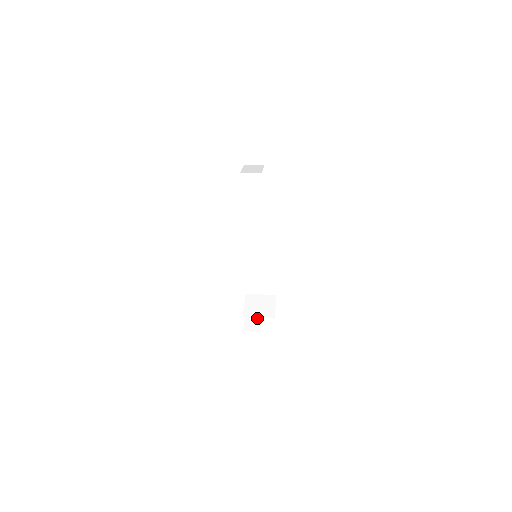
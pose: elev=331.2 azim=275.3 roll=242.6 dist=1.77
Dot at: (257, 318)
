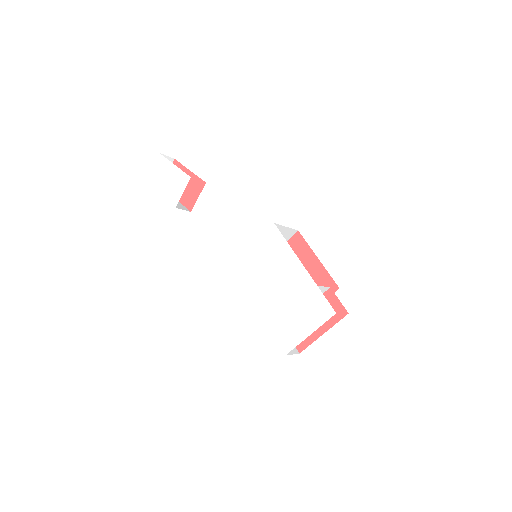
Dot at: occluded
